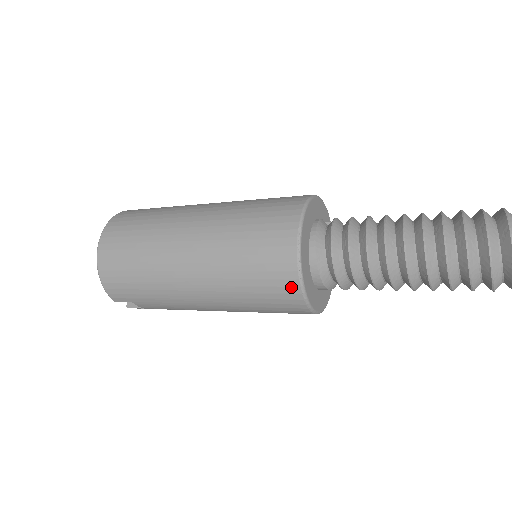
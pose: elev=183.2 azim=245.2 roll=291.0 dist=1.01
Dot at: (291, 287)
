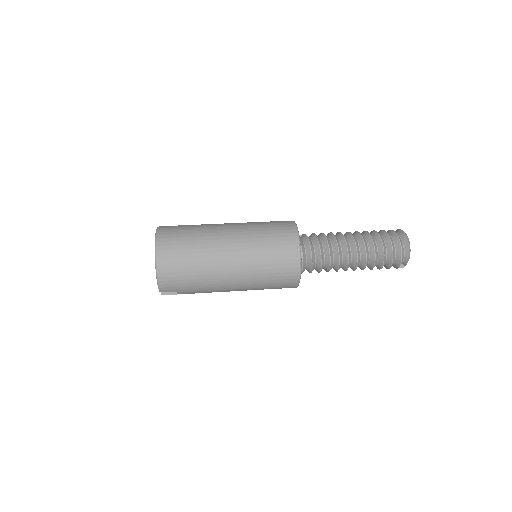
Dot at: (294, 276)
